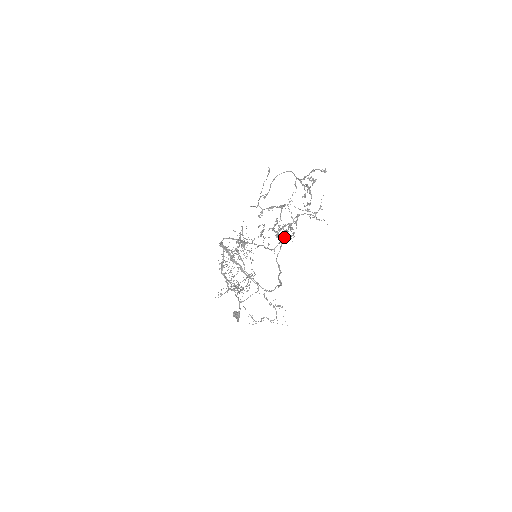
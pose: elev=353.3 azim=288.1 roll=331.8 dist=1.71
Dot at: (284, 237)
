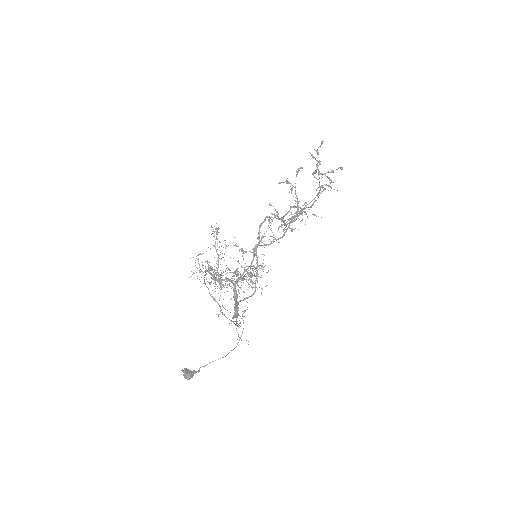
Dot at: (289, 224)
